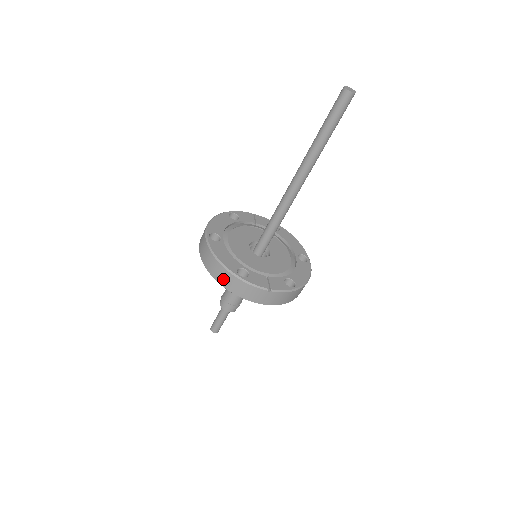
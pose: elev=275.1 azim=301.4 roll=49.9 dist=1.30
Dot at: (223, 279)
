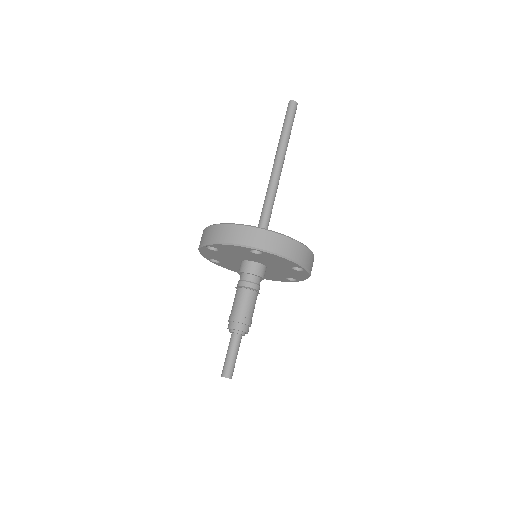
Dot at: (245, 237)
